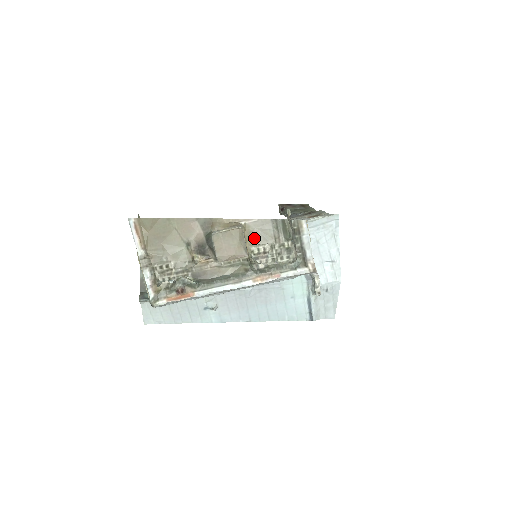
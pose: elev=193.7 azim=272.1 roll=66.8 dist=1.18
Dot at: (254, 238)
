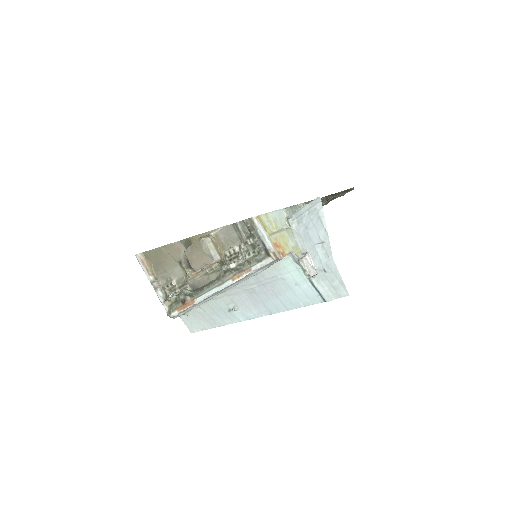
Dot at: (224, 244)
